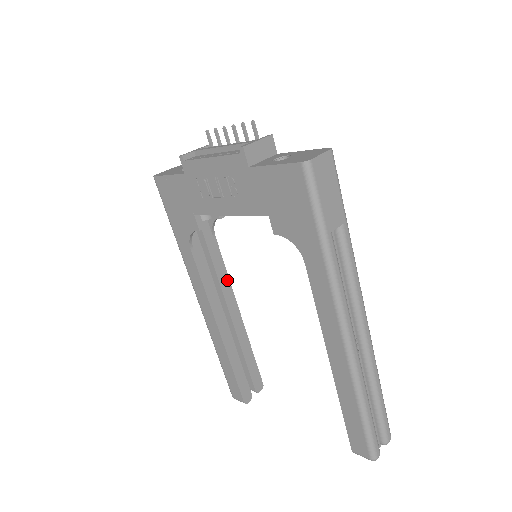
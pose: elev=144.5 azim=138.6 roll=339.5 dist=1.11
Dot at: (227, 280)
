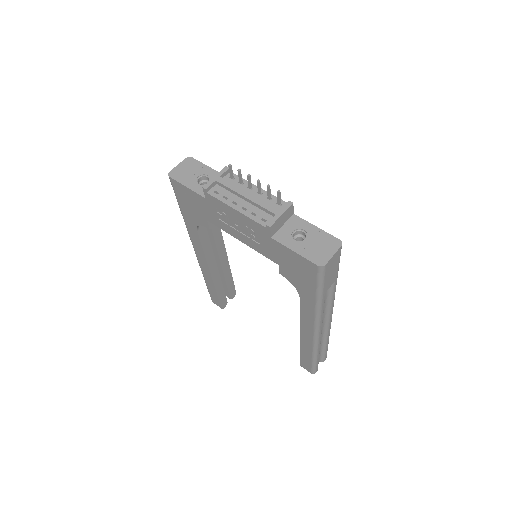
Dot at: (221, 239)
